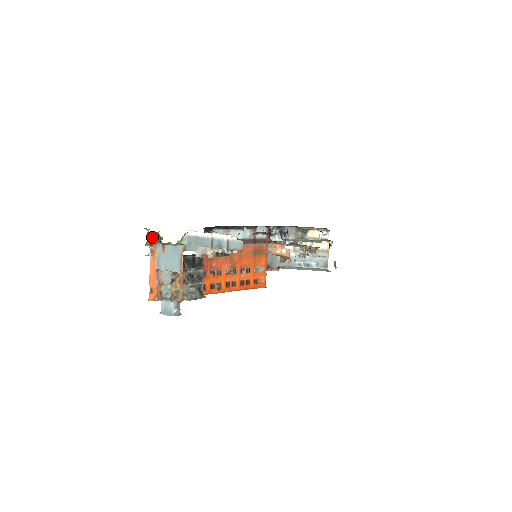
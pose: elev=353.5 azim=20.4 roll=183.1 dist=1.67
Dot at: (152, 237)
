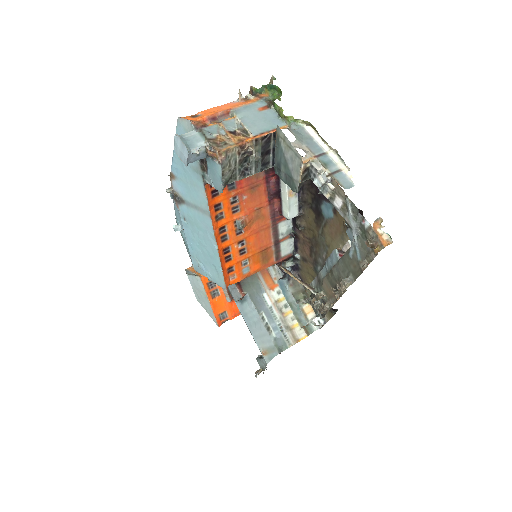
Dot at: (267, 91)
